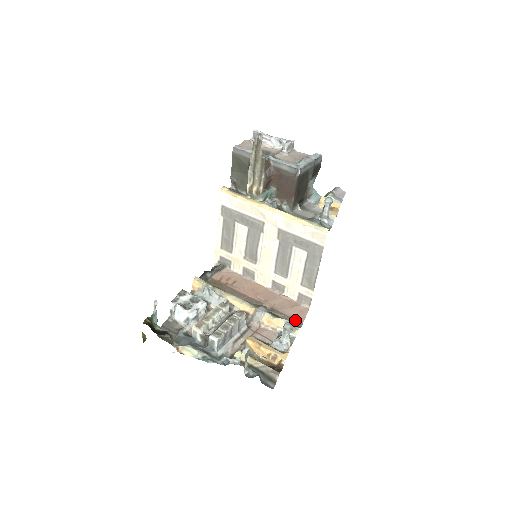
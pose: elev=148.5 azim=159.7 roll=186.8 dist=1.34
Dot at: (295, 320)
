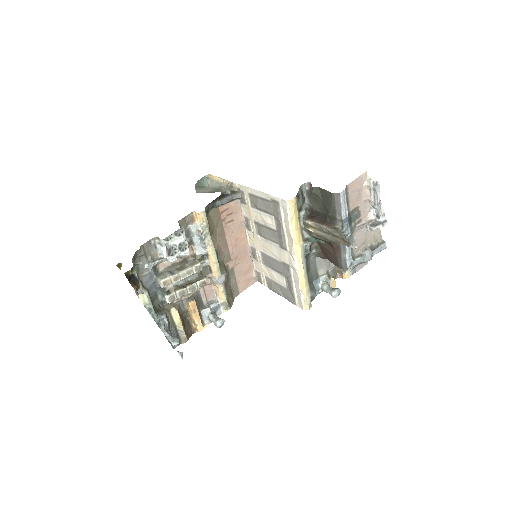
Dot at: (237, 288)
